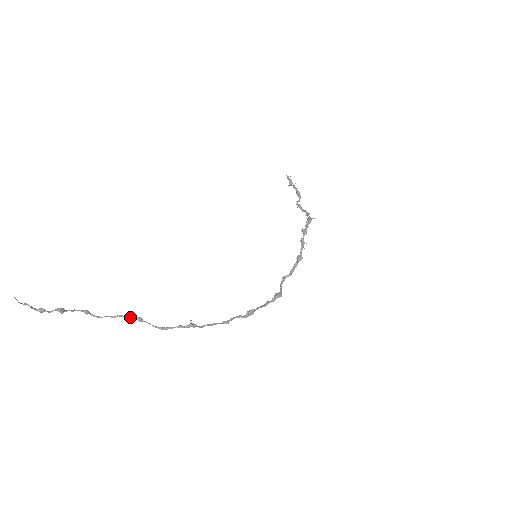
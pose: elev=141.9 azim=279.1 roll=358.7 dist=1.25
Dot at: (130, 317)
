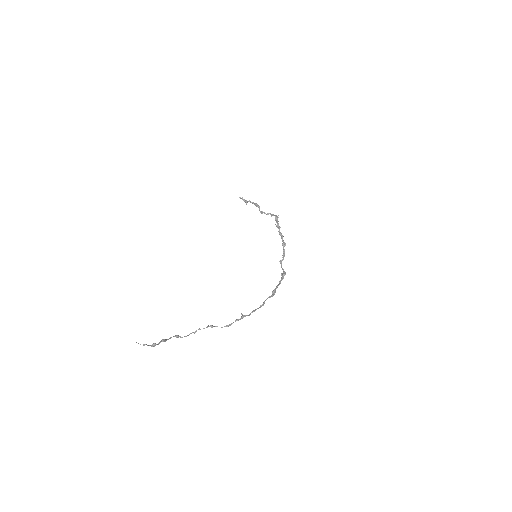
Dot at: occluded
